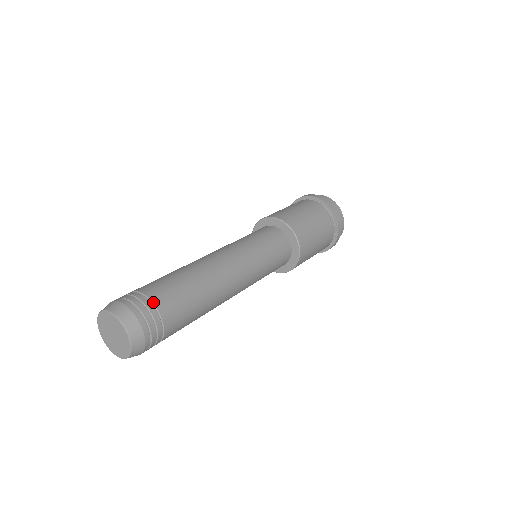
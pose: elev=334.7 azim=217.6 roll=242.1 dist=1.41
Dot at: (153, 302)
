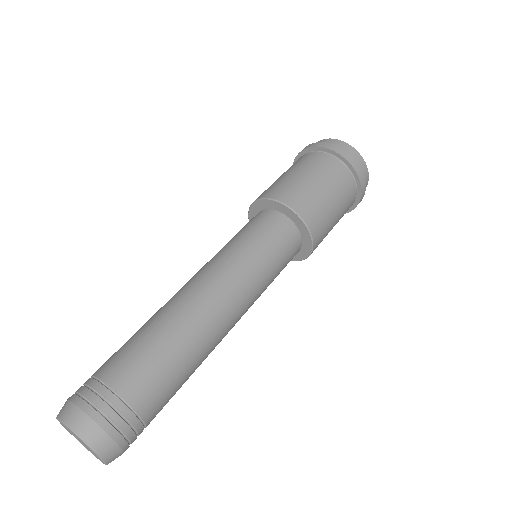
Dot at: (123, 397)
